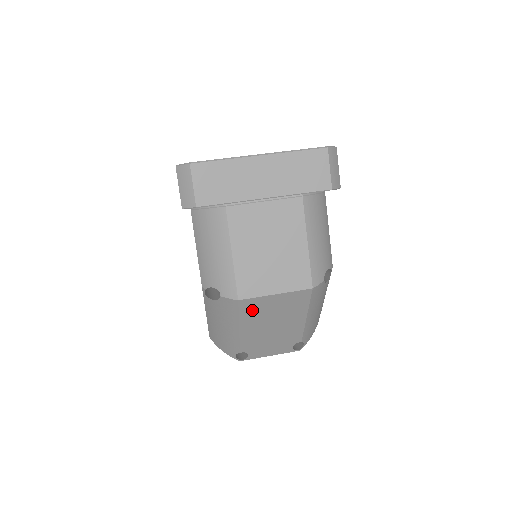
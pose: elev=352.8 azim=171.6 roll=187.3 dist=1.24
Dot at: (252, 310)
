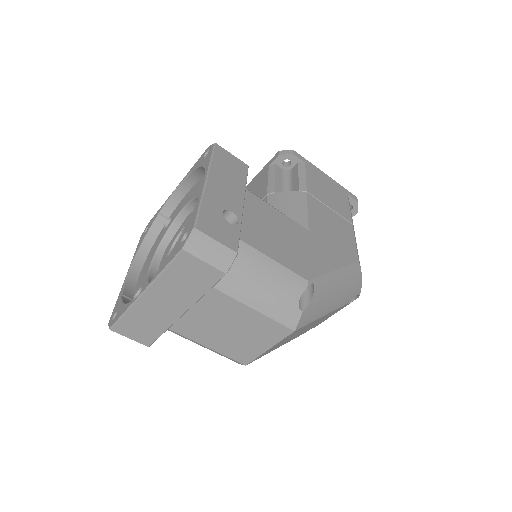
Dot at: occluded
